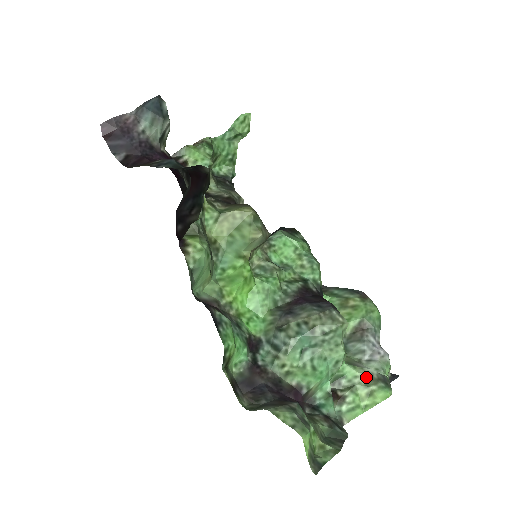
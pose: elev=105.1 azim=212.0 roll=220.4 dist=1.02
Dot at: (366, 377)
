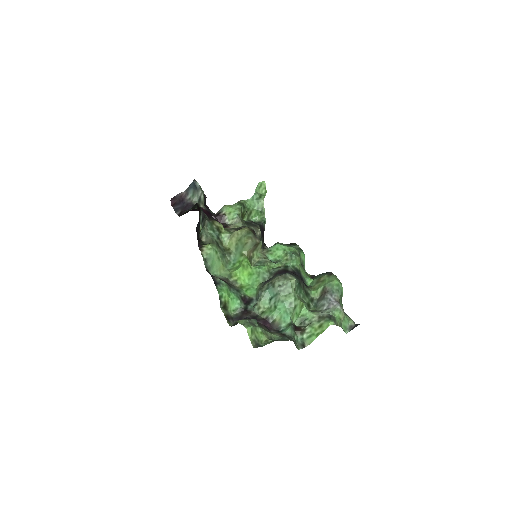
Dot at: (319, 317)
